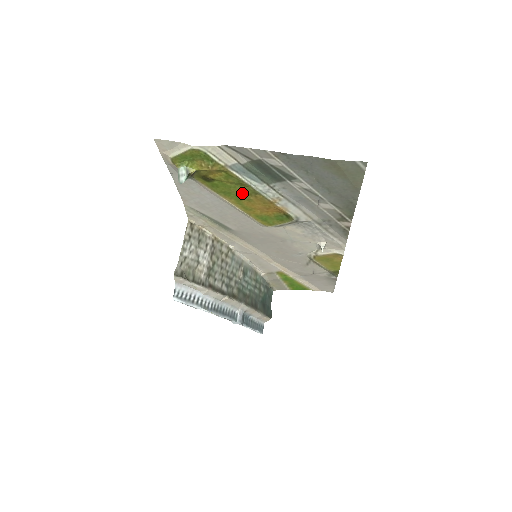
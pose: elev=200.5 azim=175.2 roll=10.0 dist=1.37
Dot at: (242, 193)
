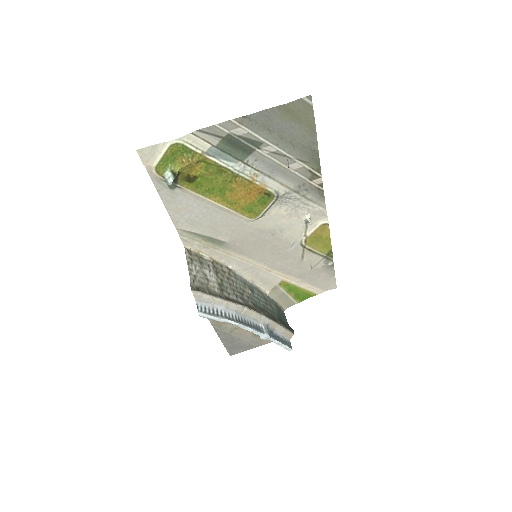
Dot at: (223, 183)
